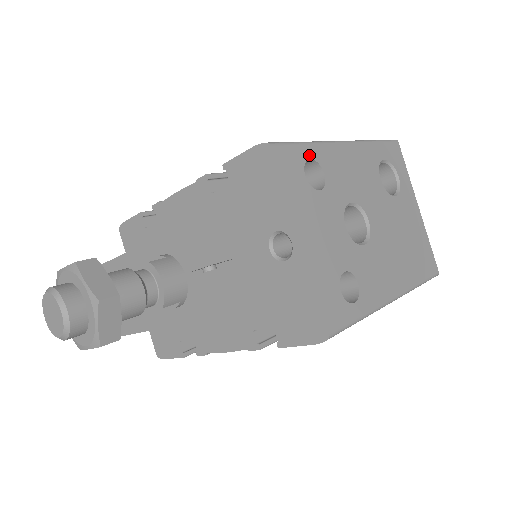
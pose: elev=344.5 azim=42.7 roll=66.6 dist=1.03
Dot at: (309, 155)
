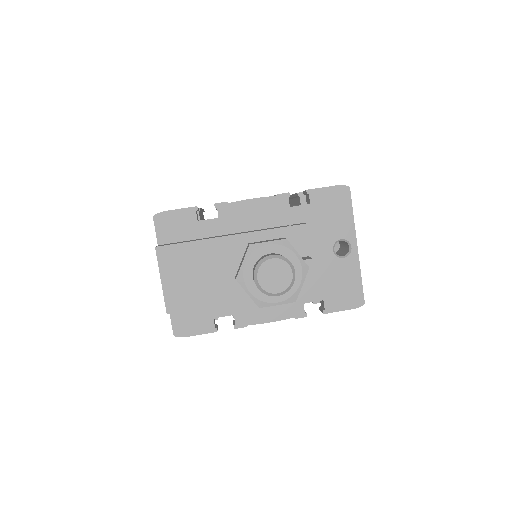
Dot at: occluded
